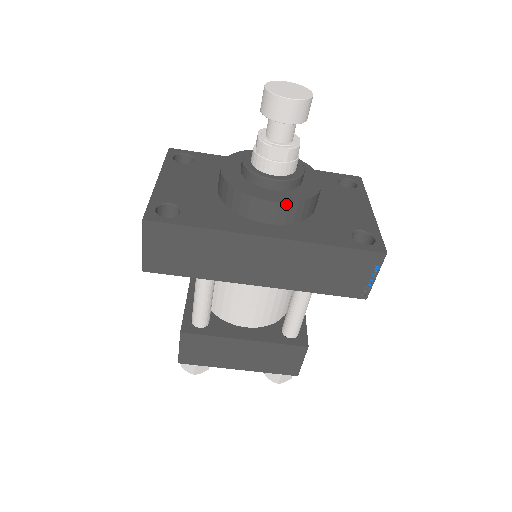
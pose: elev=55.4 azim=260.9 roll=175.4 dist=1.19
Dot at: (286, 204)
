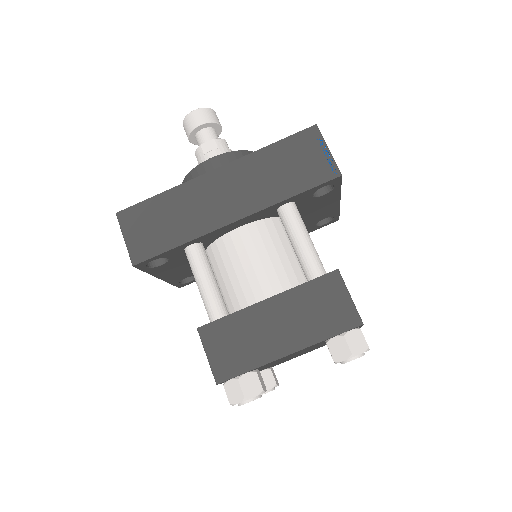
Dot at: (223, 155)
